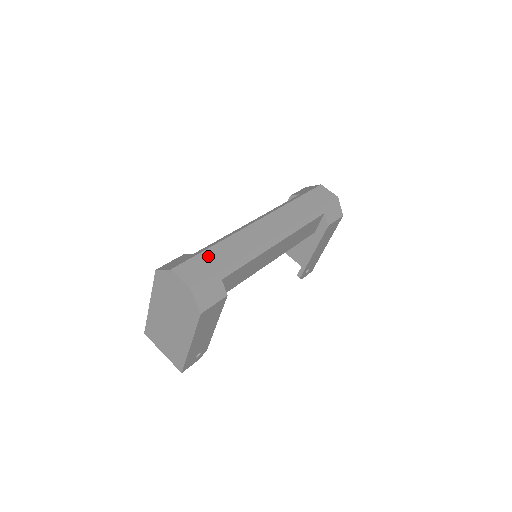
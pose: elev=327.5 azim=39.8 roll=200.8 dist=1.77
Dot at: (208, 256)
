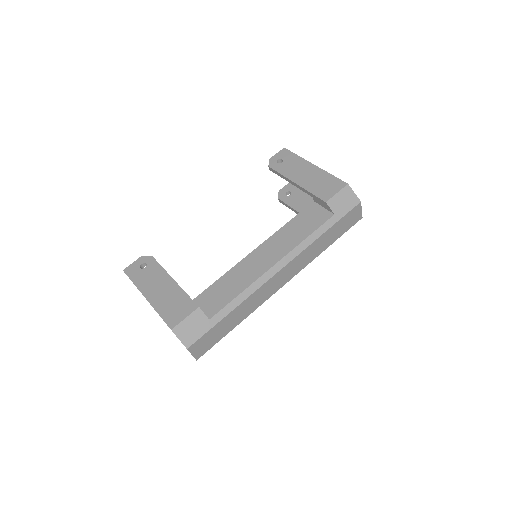
Dot at: (221, 326)
